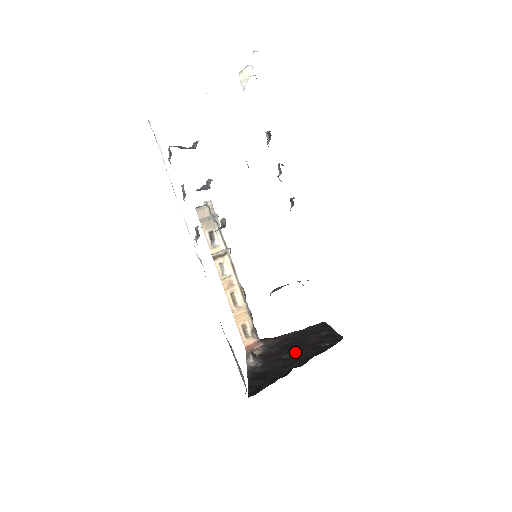
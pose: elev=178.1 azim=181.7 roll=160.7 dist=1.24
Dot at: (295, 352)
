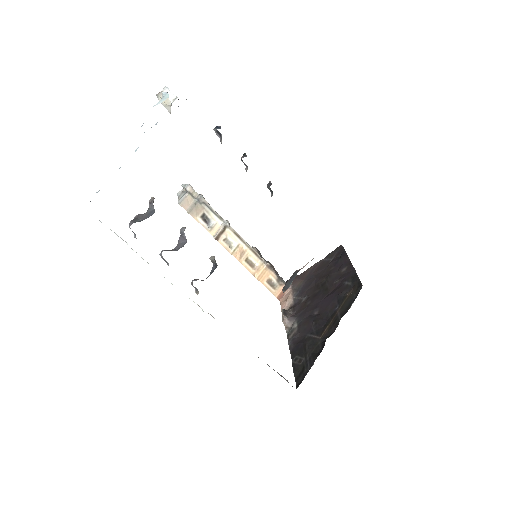
Dot at: (323, 306)
